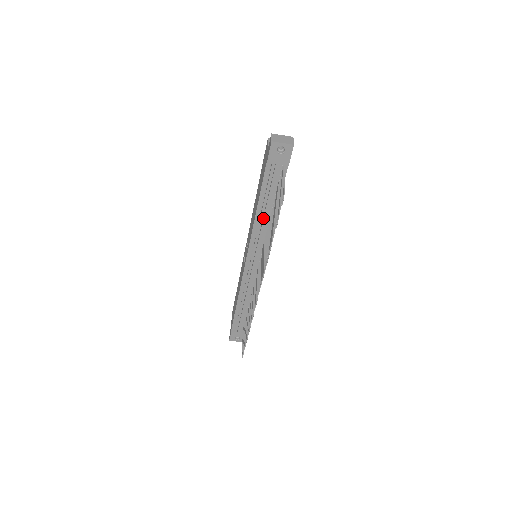
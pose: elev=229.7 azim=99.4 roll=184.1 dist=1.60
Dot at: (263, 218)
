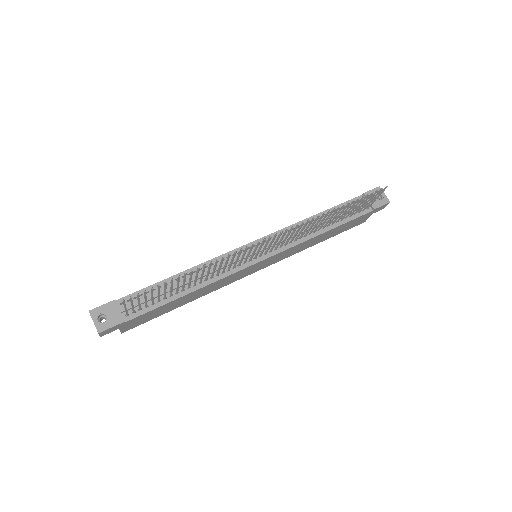
Dot at: occluded
